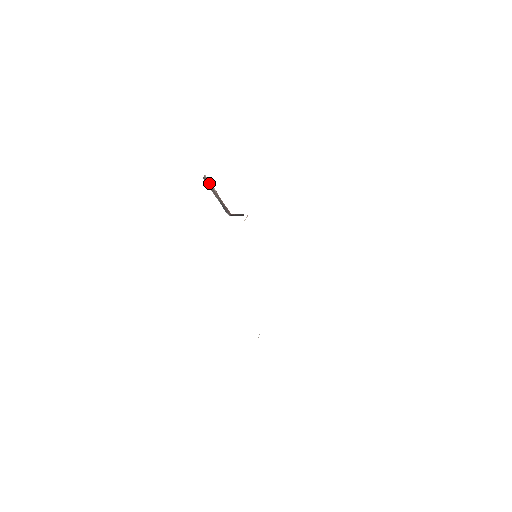
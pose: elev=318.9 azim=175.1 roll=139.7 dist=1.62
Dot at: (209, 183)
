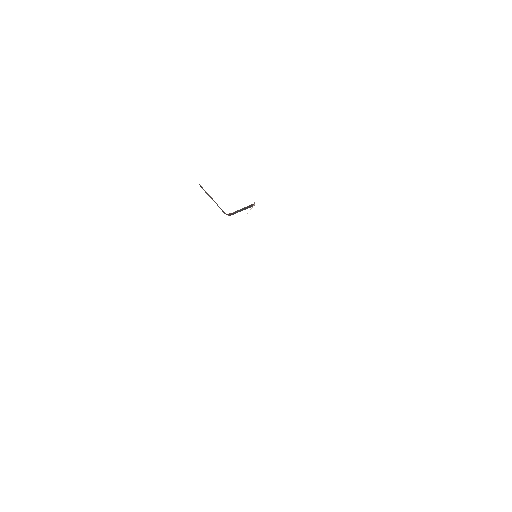
Dot at: (203, 189)
